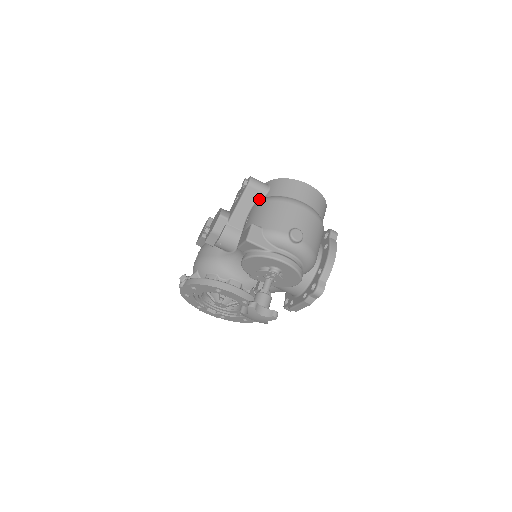
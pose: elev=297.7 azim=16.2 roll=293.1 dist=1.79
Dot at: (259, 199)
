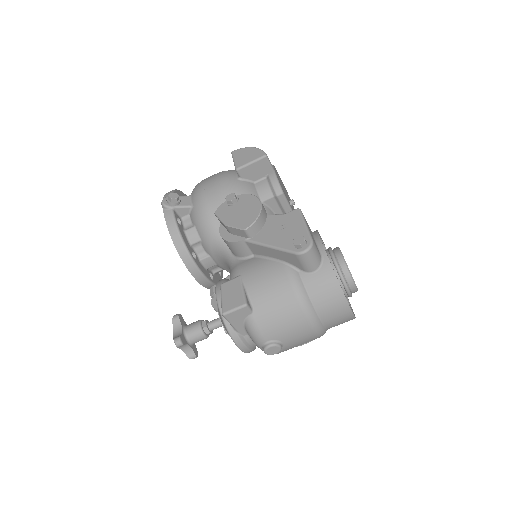
Dot at: (294, 267)
